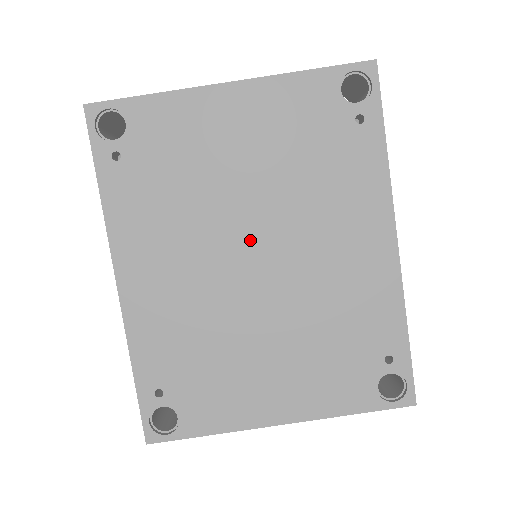
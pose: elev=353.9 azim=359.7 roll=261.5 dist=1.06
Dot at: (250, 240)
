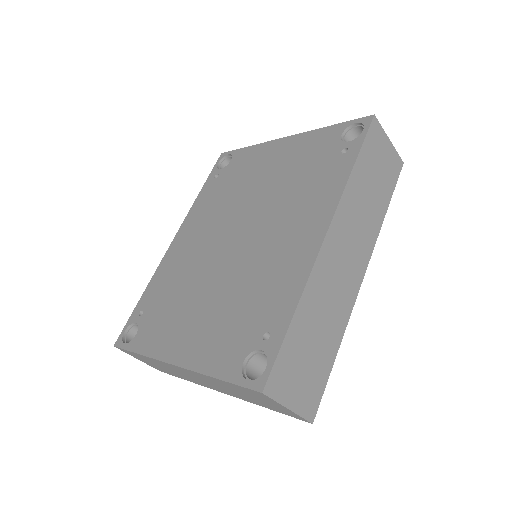
Dot at: (241, 224)
